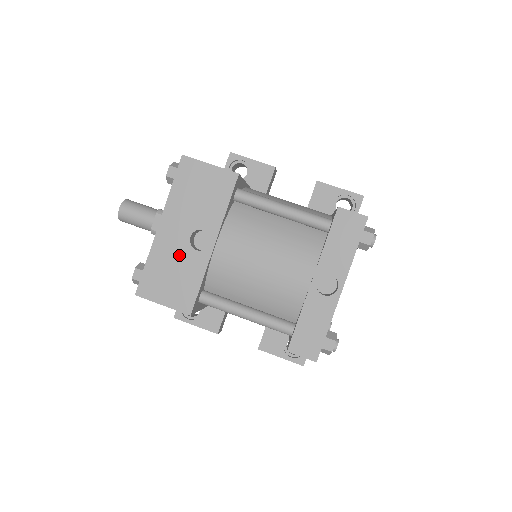
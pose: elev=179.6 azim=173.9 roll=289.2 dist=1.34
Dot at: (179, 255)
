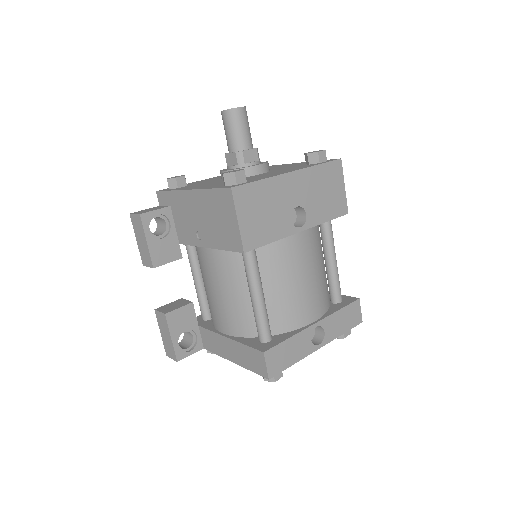
Dot at: (281, 206)
